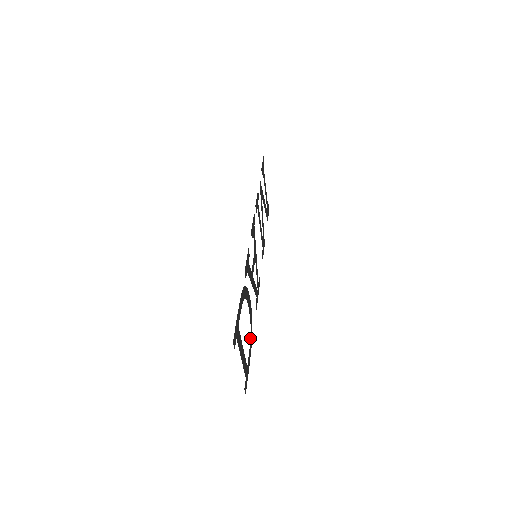
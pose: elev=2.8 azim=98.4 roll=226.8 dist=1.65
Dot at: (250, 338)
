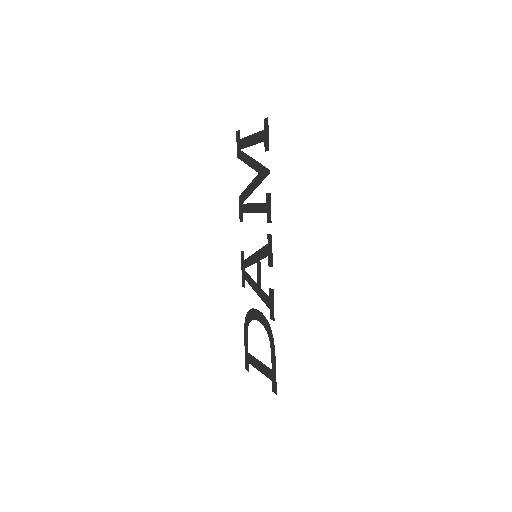
Dot at: occluded
